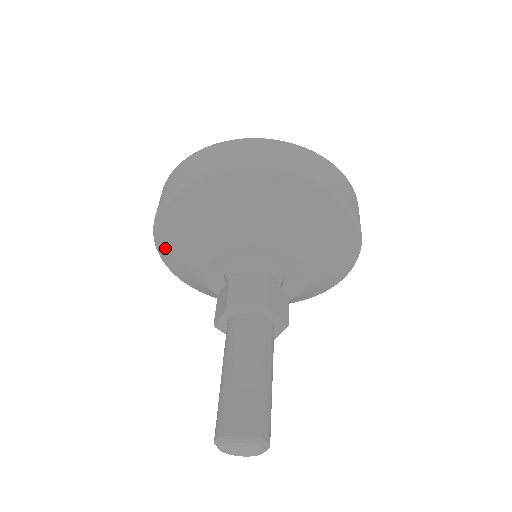
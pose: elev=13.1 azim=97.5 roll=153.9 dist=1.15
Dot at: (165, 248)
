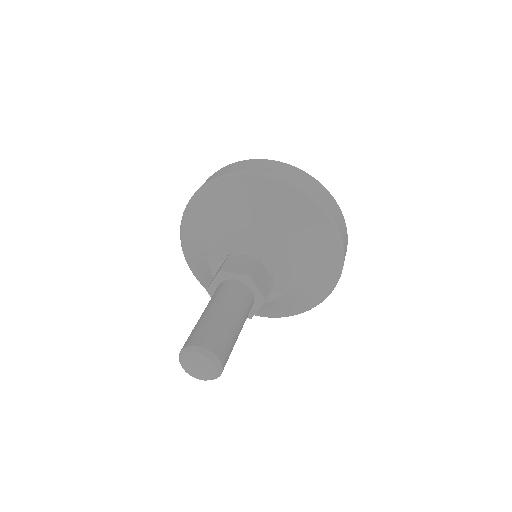
Dot at: occluded
